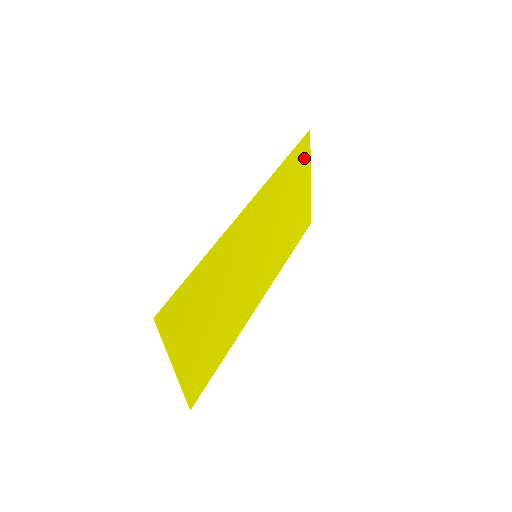
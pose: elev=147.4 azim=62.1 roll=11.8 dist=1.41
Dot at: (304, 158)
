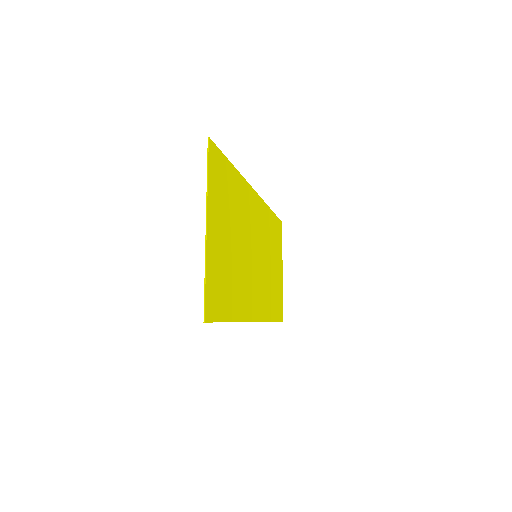
Dot at: (279, 239)
